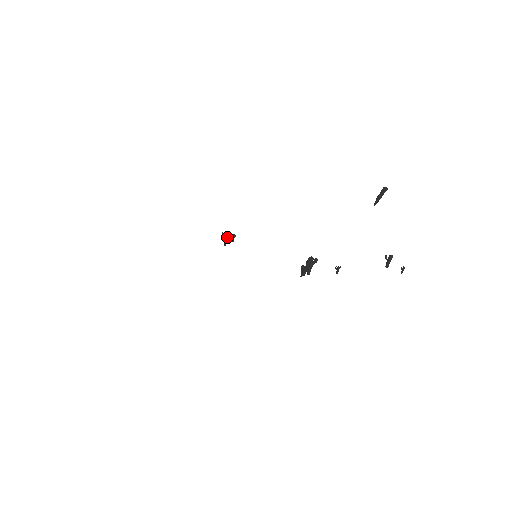
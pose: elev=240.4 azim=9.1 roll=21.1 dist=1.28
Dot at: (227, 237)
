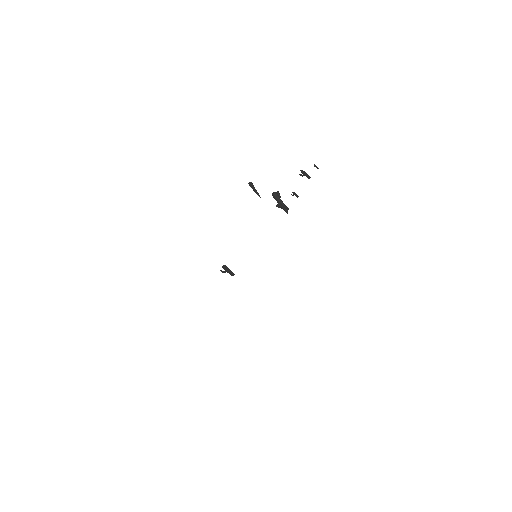
Dot at: (226, 268)
